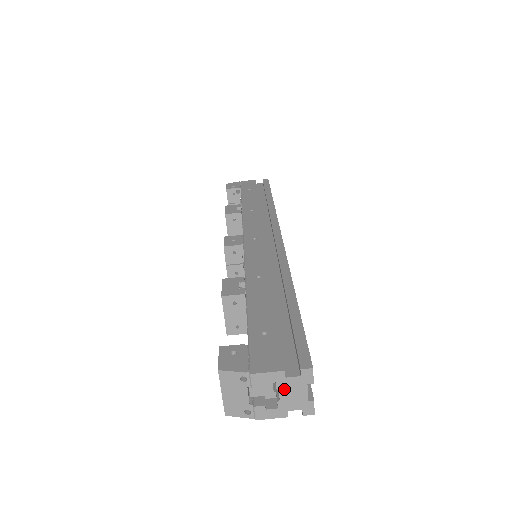
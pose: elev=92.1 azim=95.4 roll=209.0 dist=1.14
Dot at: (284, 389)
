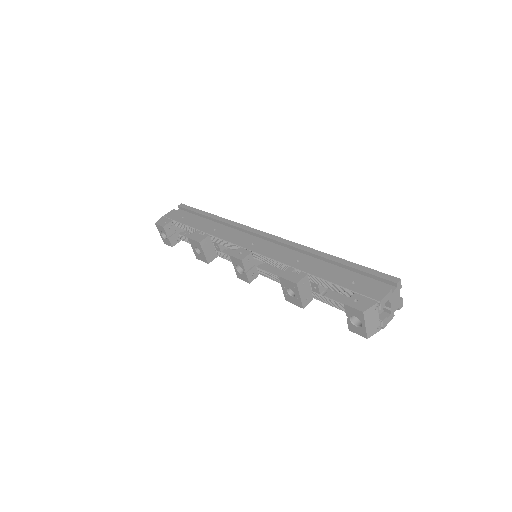
Dot at: (392, 300)
